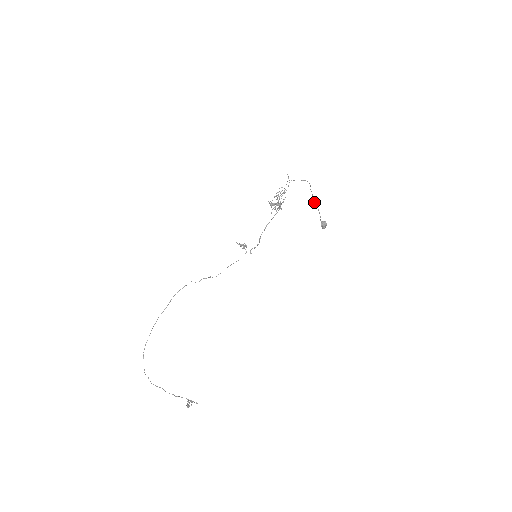
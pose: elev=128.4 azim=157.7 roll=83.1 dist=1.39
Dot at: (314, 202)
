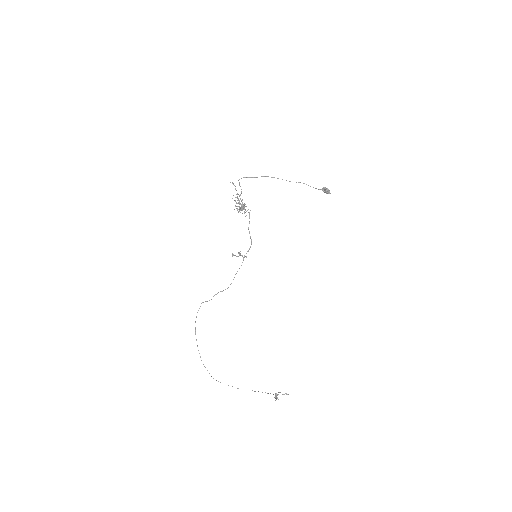
Dot at: occluded
